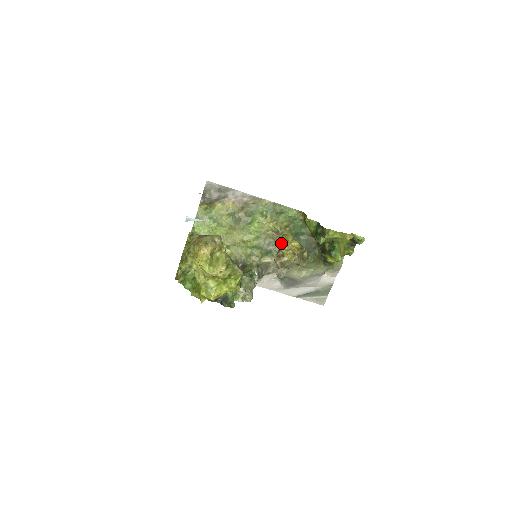
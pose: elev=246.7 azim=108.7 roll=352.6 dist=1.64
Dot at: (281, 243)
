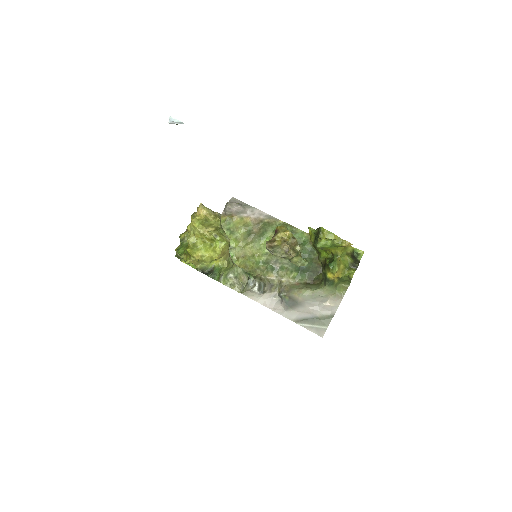
Dot at: (275, 232)
